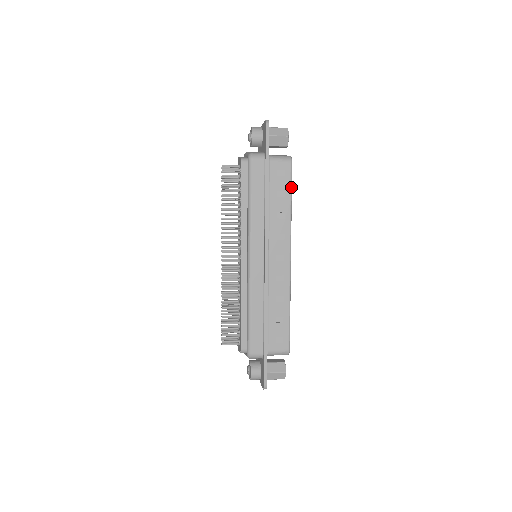
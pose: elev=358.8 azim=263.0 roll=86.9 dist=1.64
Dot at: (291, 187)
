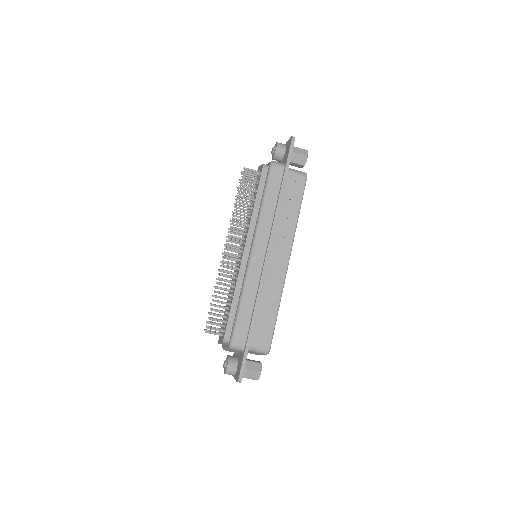
Dot at: (302, 199)
